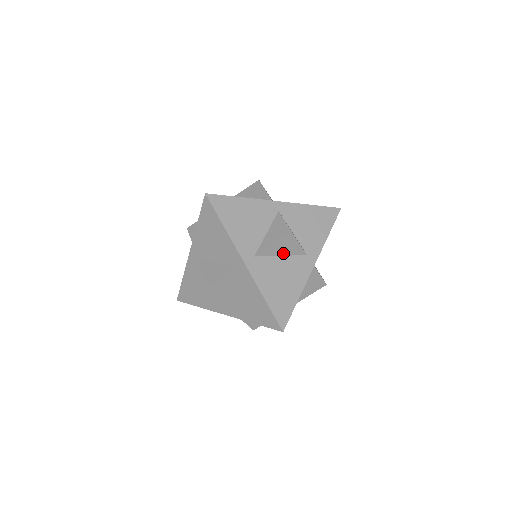
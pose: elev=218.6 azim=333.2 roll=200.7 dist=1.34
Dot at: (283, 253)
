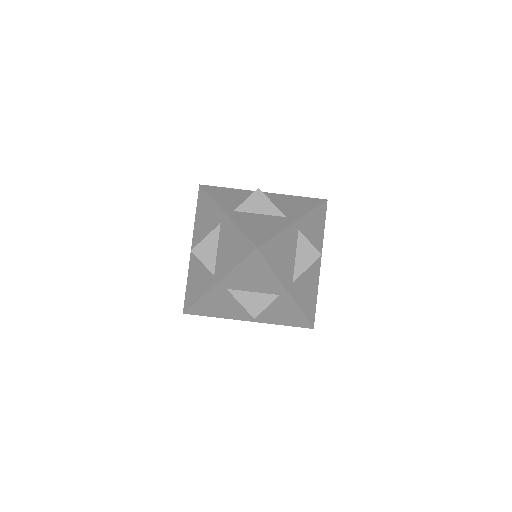
Dot at: occluded
